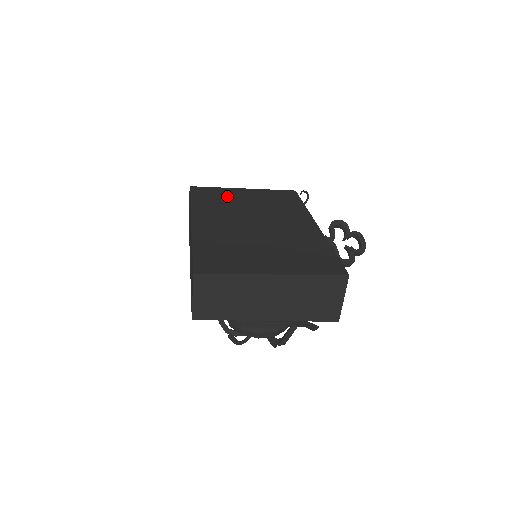
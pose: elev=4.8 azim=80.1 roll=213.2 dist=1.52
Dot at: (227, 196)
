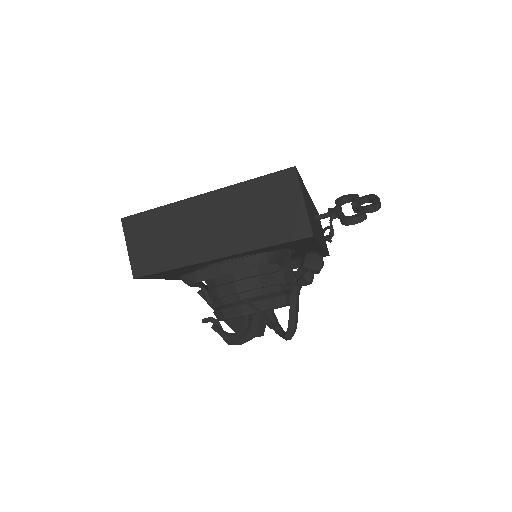
Dot at: occluded
